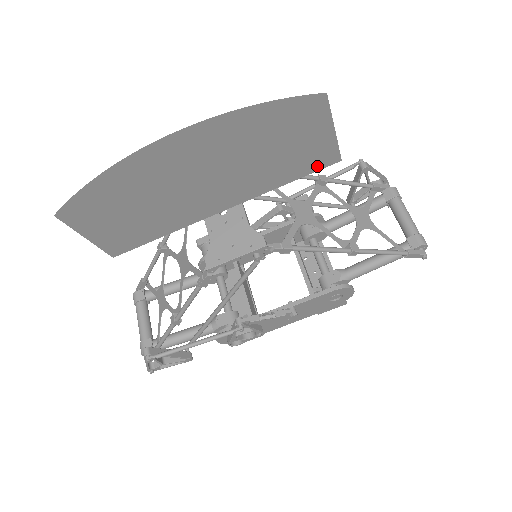
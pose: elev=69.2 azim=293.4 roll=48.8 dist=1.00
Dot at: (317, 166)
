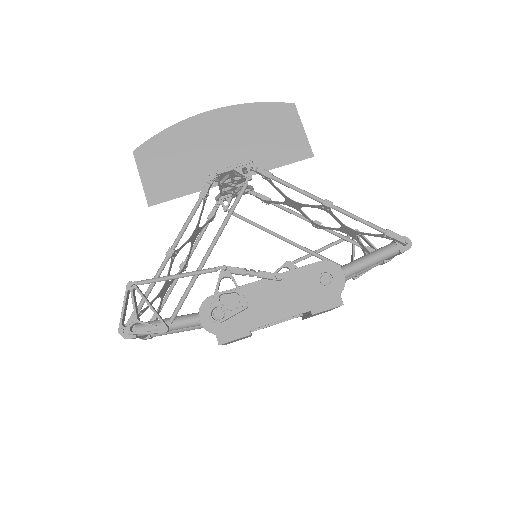
Dot at: (297, 157)
